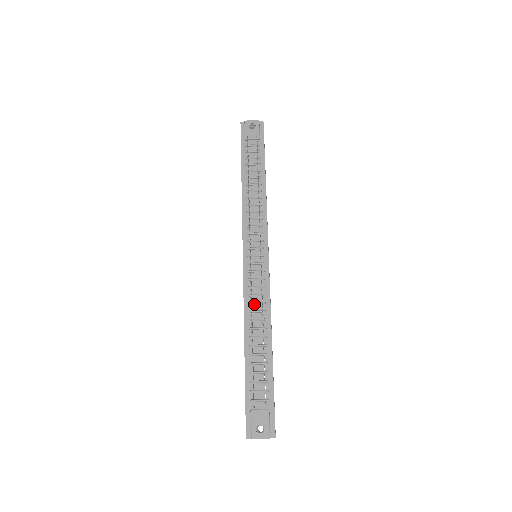
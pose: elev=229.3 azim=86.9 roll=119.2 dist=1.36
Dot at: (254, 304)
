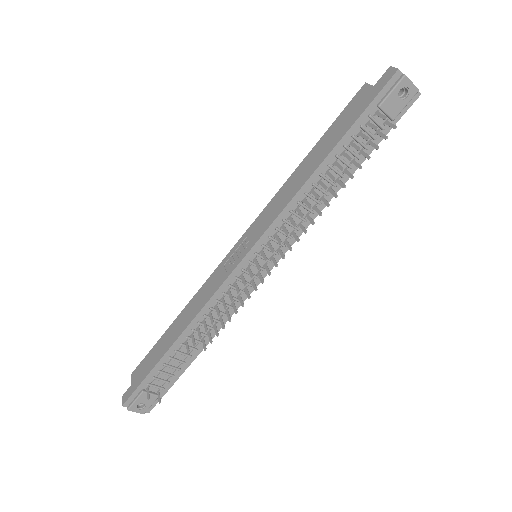
Dot at: (215, 311)
